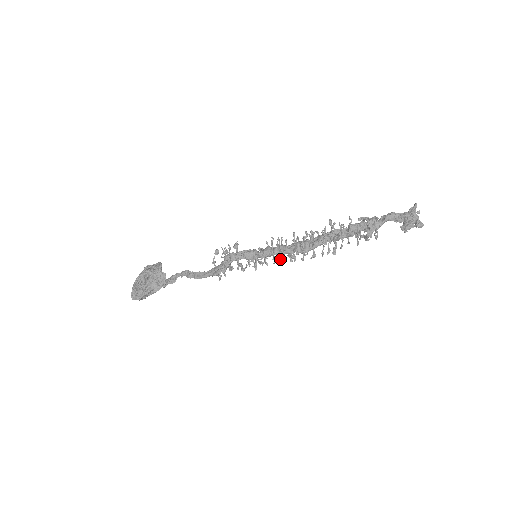
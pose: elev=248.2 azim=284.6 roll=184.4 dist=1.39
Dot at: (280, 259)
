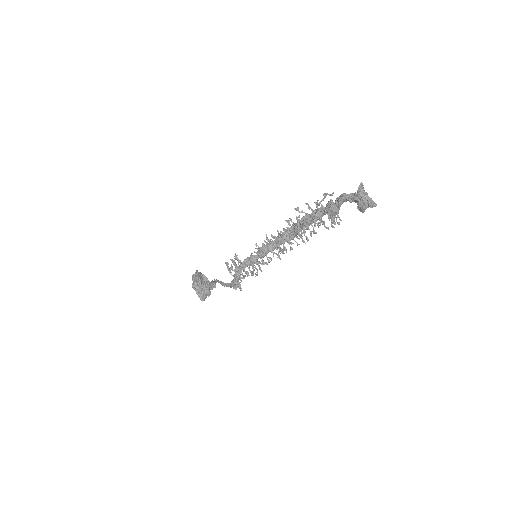
Dot at: (276, 249)
